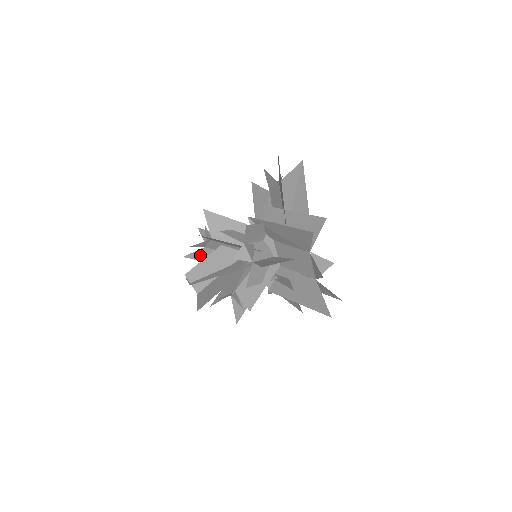
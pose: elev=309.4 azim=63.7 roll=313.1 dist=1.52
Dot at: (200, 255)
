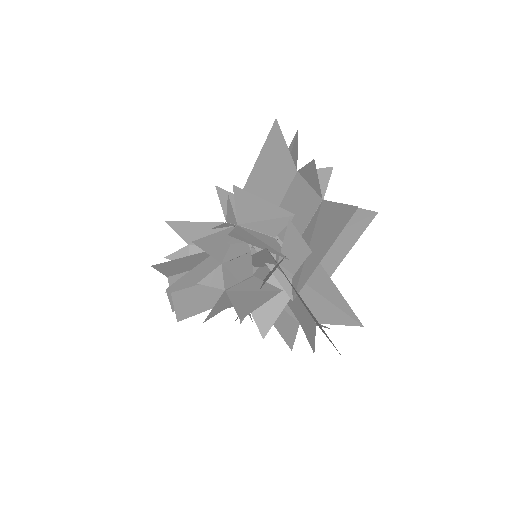
Dot at: occluded
